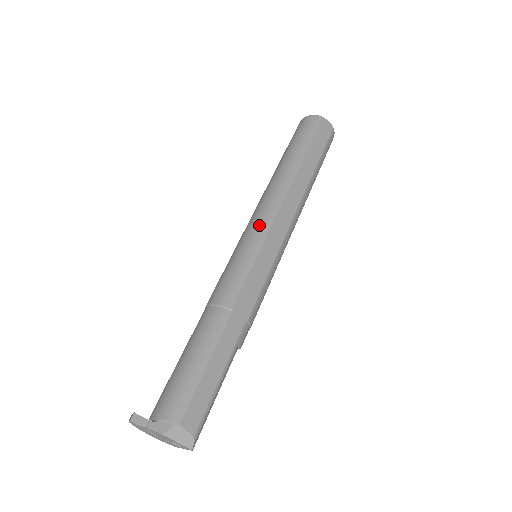
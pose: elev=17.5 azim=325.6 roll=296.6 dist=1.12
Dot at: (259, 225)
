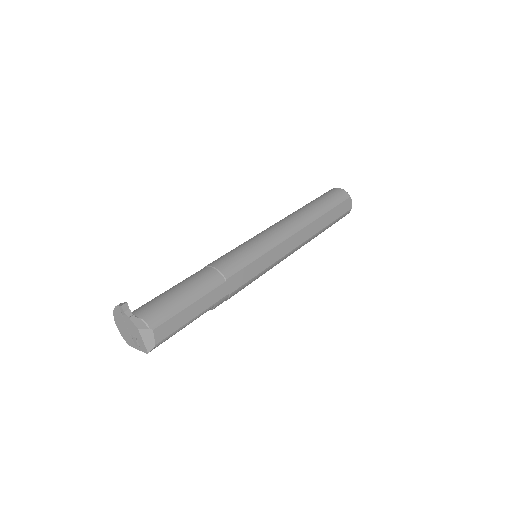
Dot at: (273, 237)
